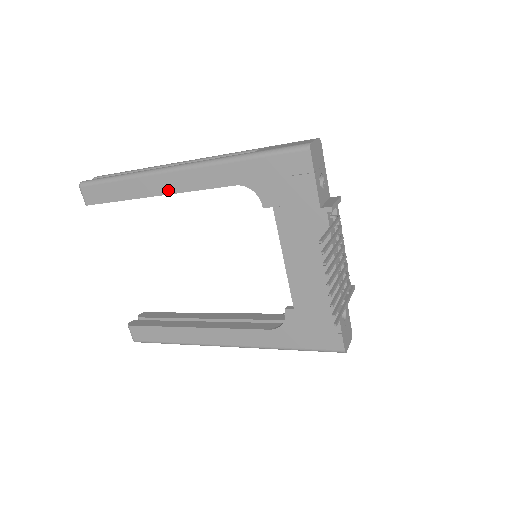
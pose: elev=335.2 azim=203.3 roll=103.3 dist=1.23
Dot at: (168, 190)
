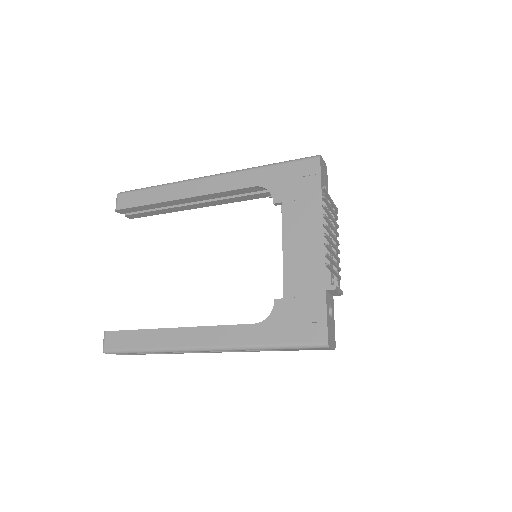
Dot at: (195, 193)
